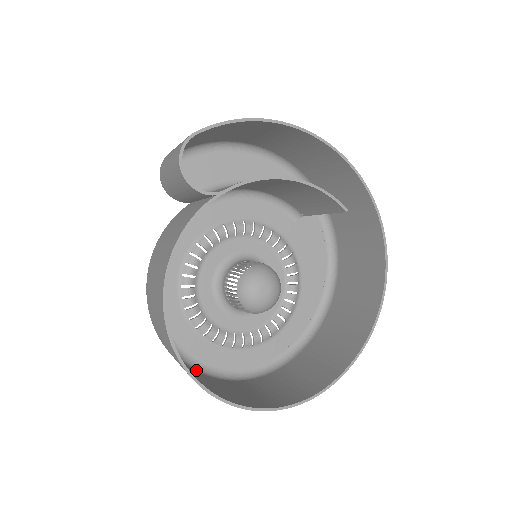
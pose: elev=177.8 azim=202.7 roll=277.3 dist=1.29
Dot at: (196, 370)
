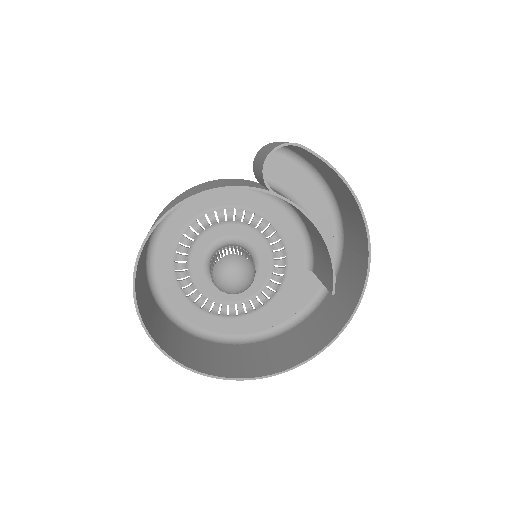
Dot at: (147, 273)
